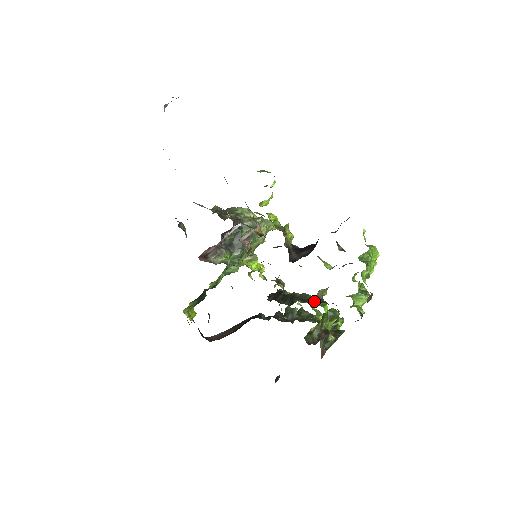
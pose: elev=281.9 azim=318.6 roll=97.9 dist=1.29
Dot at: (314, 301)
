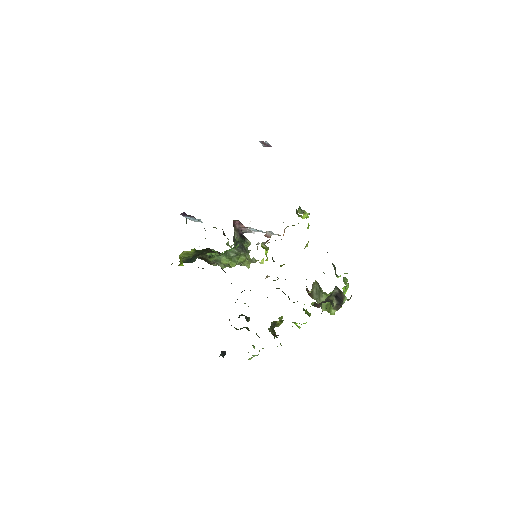
Dot at: occluded
